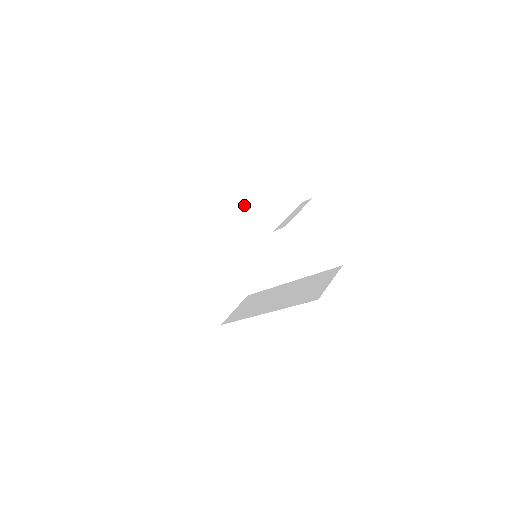
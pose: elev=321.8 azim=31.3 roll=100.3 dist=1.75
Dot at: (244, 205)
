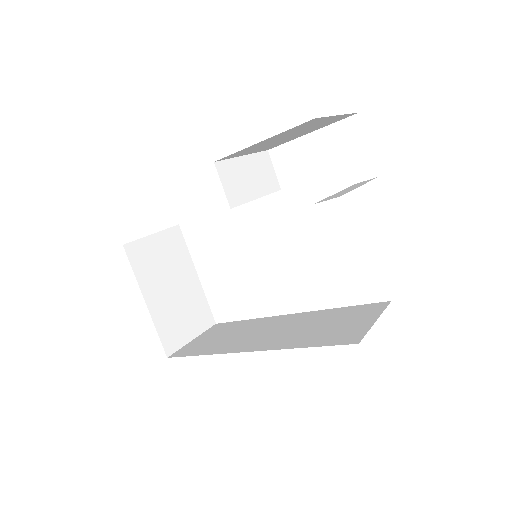
Dot at: (259, 169)
